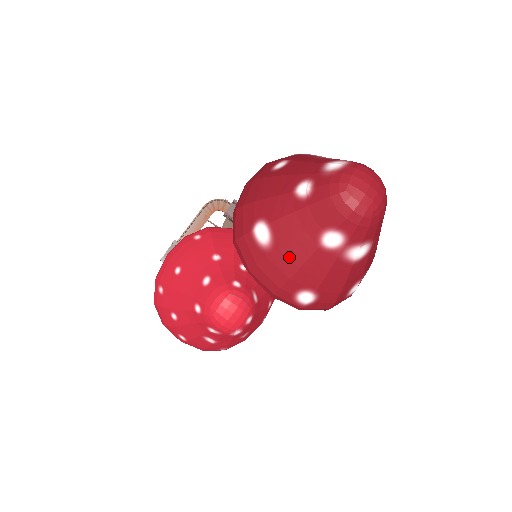
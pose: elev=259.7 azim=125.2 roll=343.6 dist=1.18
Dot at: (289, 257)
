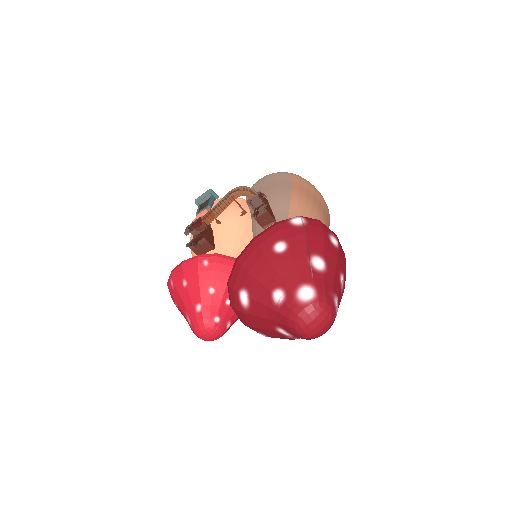
Dot at: (256, 321)
